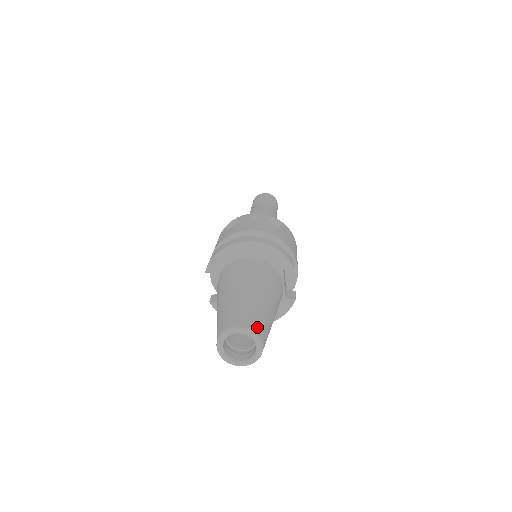
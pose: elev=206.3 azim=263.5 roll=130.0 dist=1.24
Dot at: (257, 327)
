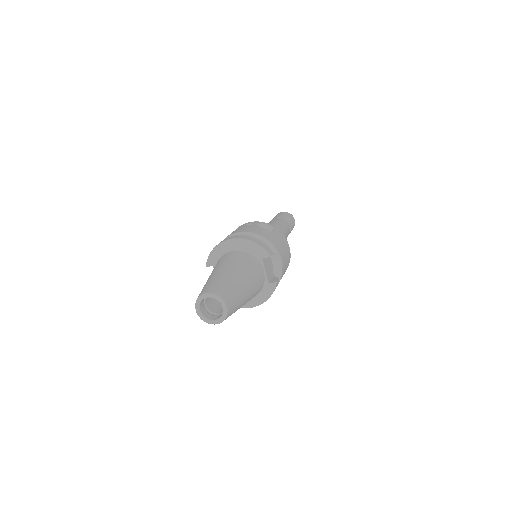
Dot at: (223, 293)
